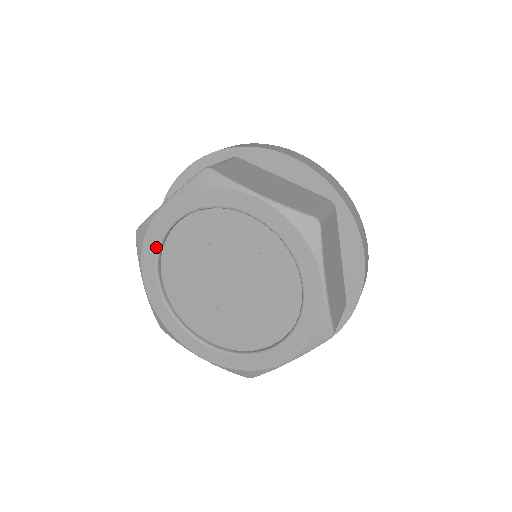
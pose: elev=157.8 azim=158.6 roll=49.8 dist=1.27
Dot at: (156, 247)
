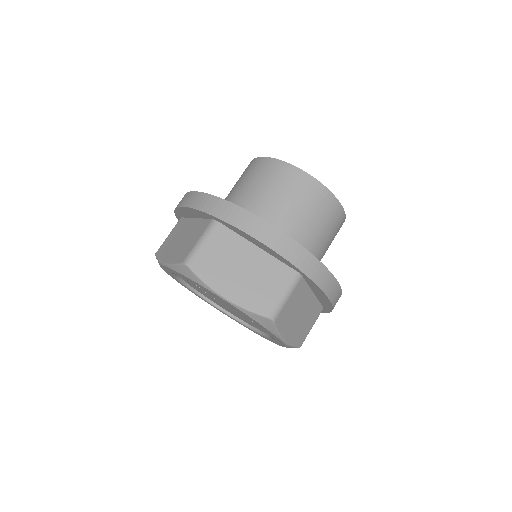
Dot at: (195, 283)
